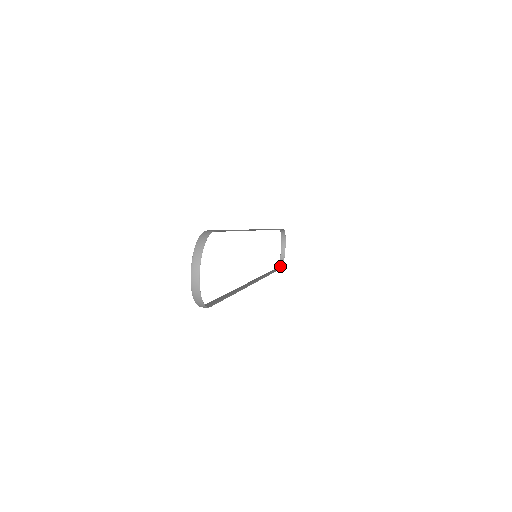
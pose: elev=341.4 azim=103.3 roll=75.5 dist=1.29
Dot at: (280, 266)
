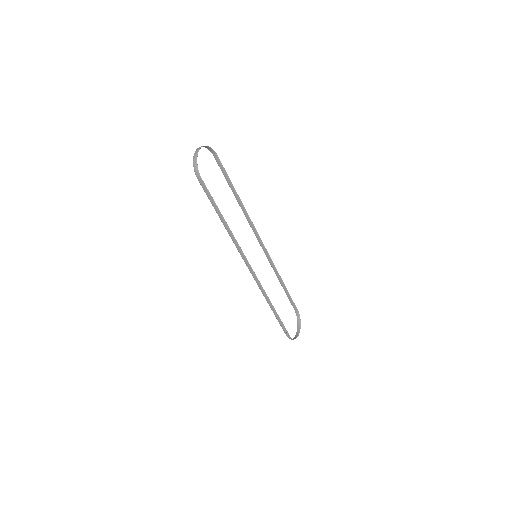
Dot at: (290, 338)
